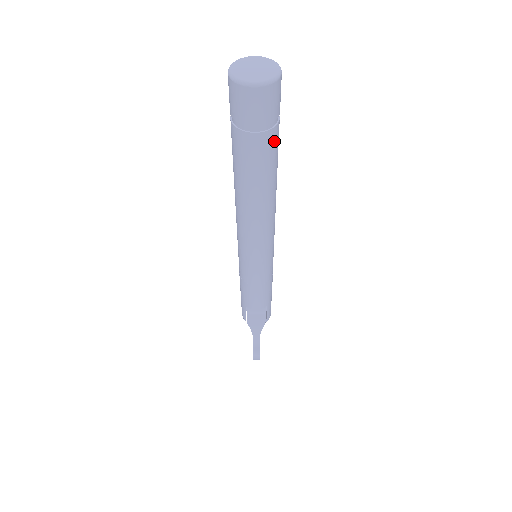
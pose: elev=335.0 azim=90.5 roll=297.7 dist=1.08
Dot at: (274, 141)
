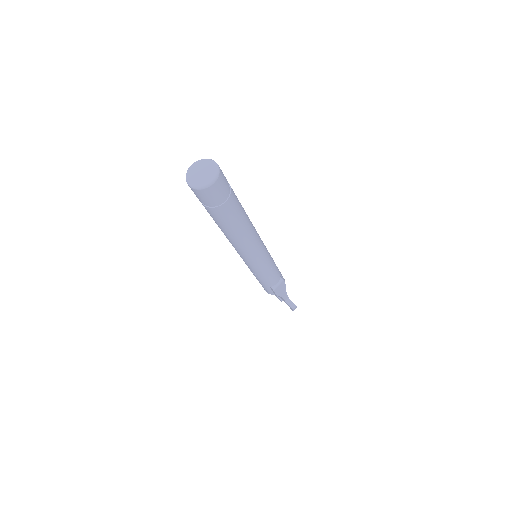
Dot at: (234, 195)
